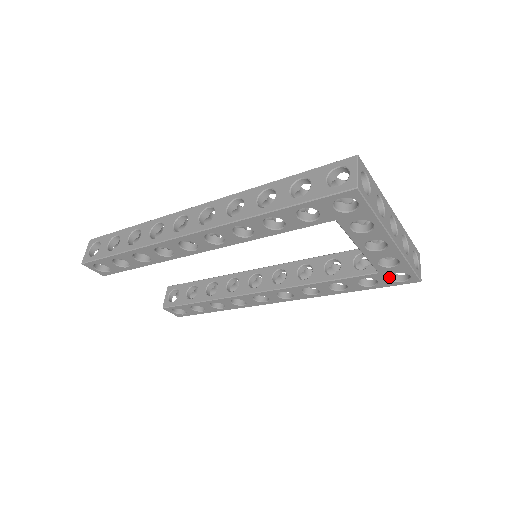
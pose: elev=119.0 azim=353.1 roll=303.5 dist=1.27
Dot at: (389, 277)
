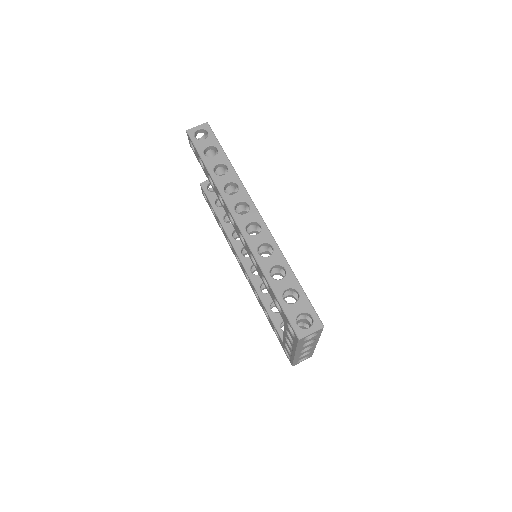
Dot at: occluded
